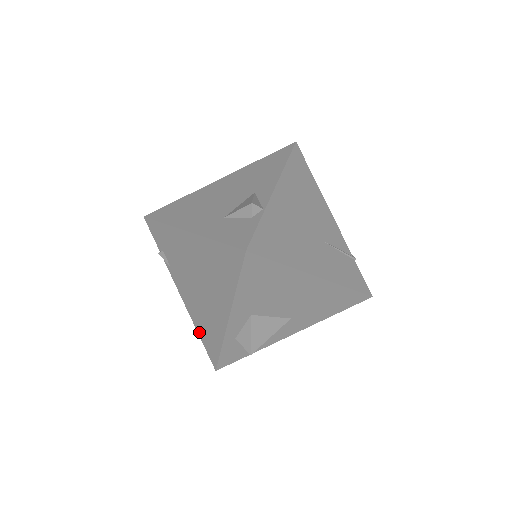
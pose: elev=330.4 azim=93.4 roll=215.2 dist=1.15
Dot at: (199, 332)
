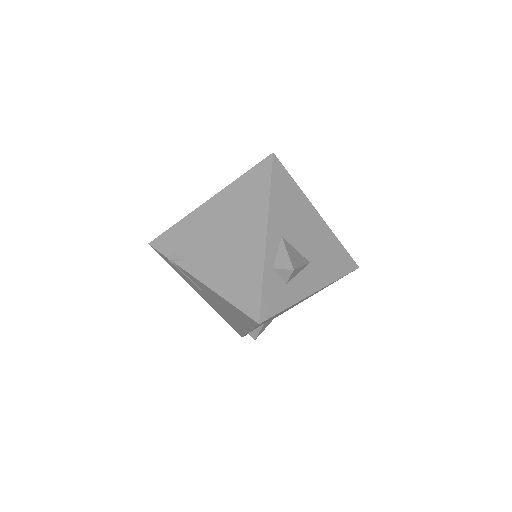
Dot at: (229, 297)
